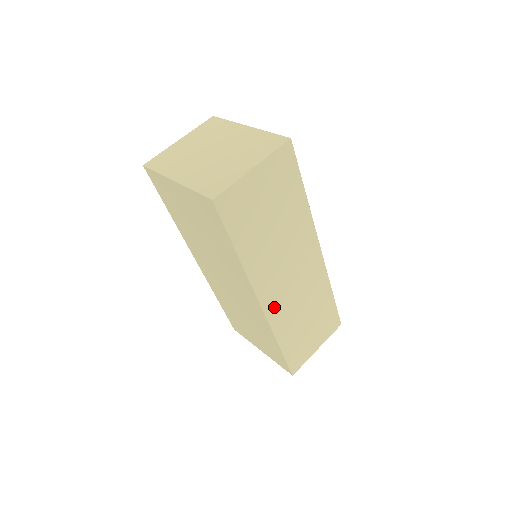
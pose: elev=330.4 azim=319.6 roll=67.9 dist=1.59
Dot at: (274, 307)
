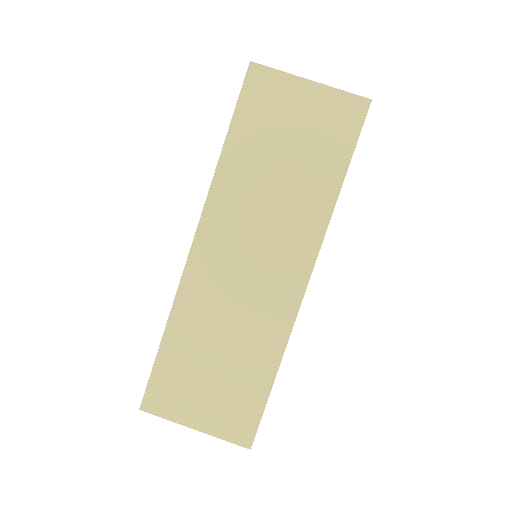
Dot at: (203, 268)
